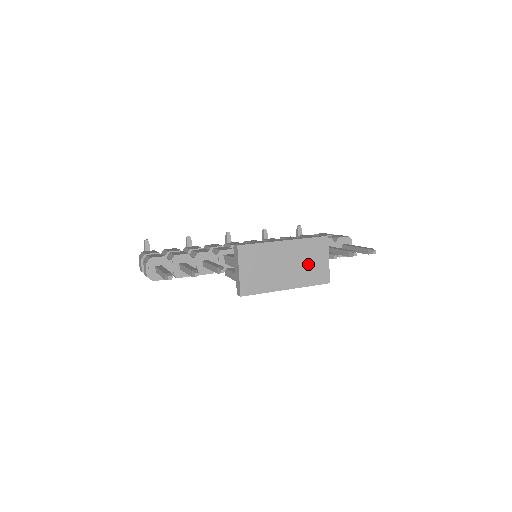
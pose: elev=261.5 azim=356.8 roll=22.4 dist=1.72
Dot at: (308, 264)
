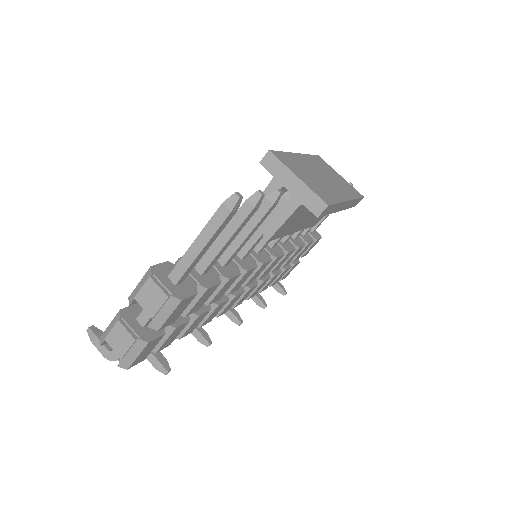
Dot at: (334, 178)
